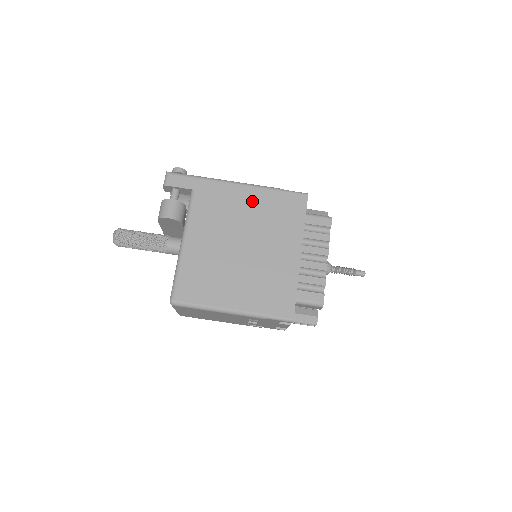
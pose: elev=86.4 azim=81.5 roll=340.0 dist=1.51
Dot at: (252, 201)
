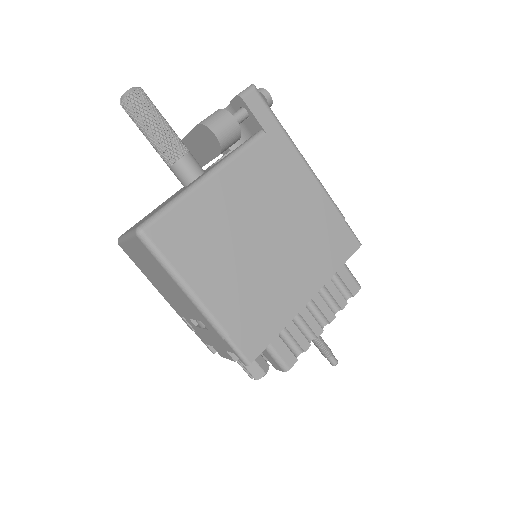
Dot at: (310, 201)
